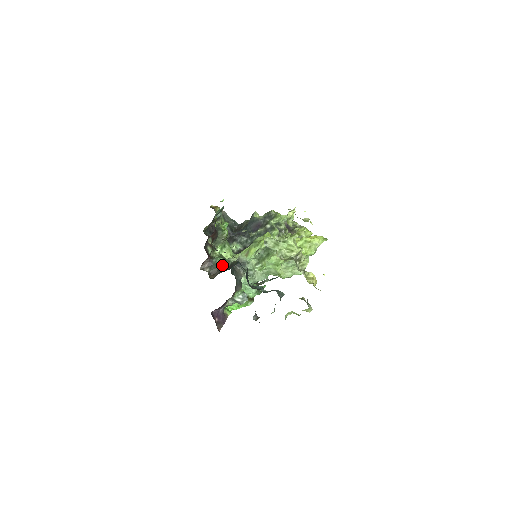
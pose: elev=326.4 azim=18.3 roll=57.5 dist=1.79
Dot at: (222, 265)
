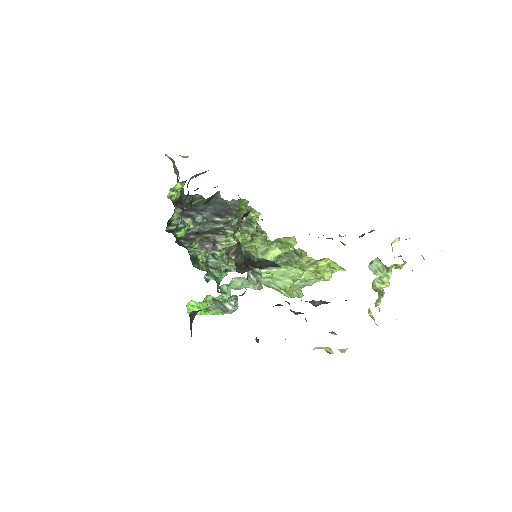
Dot at: (248, 258)
